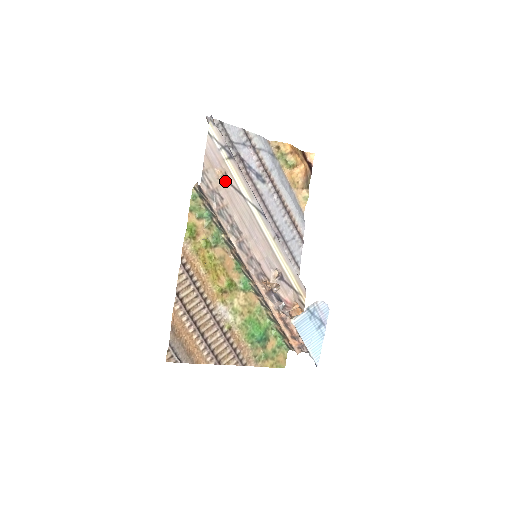
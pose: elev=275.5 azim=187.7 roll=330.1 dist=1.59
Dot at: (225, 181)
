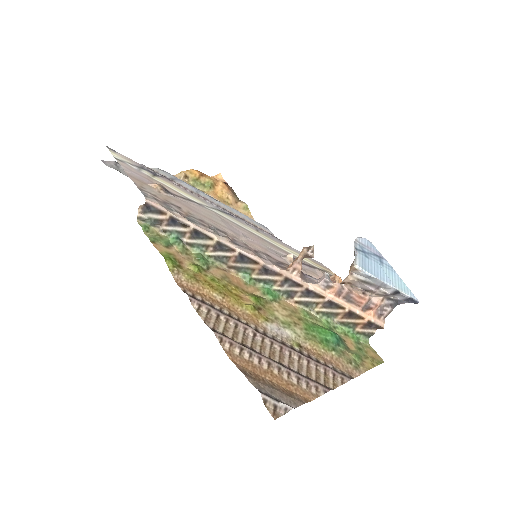
Dot at: (168, 193)
